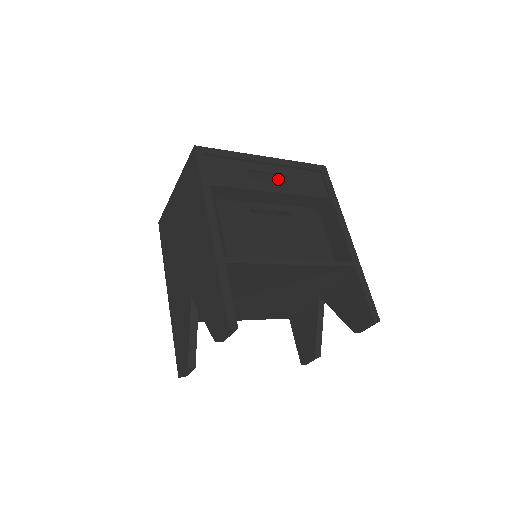
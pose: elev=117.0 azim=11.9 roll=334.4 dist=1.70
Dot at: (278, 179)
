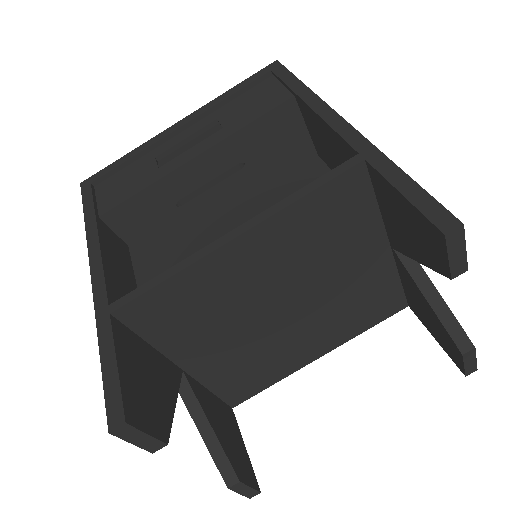
Dot at: (205, 135)
